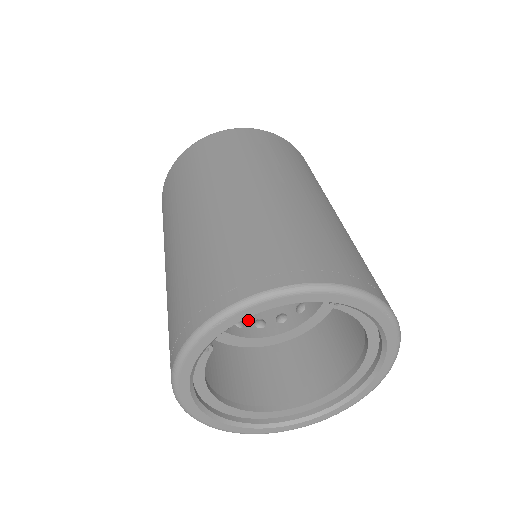
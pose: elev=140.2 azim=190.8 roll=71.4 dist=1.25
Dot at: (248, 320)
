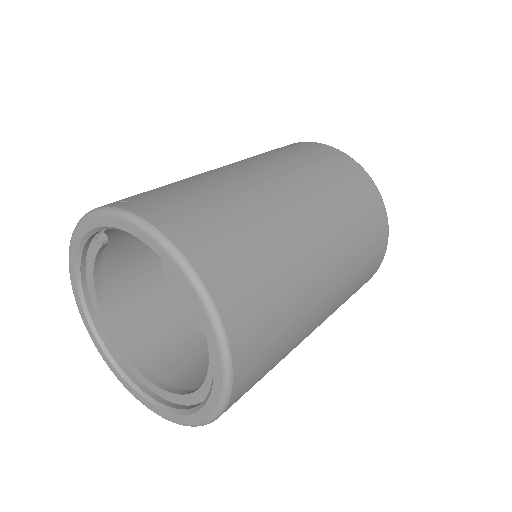
Dot at: occluded
